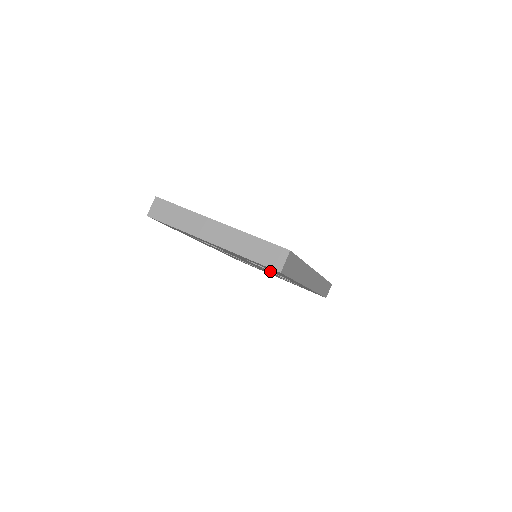
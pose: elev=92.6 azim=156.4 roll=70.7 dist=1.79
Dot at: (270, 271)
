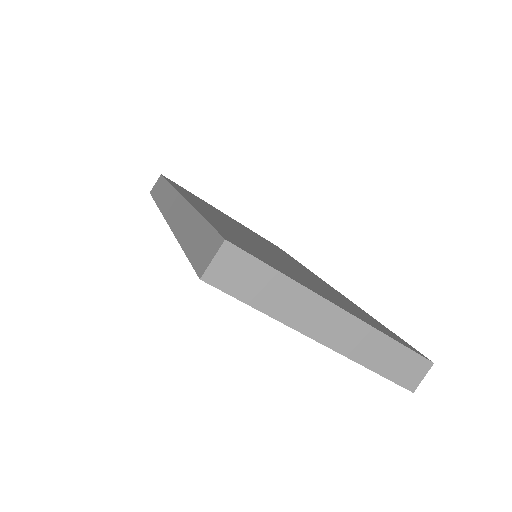
Dot at: occluded
